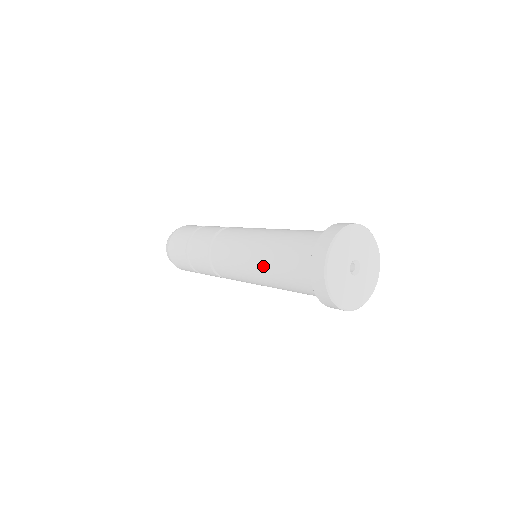
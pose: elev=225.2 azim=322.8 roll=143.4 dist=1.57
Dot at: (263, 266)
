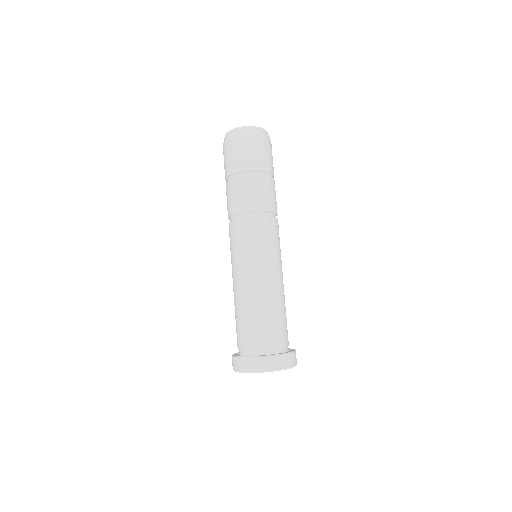
Dot at: (244, 295)
